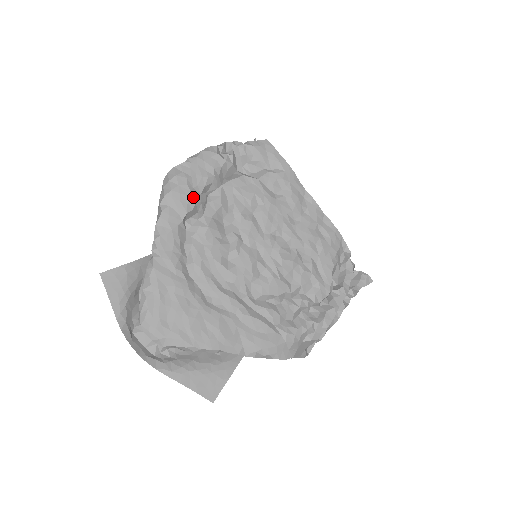
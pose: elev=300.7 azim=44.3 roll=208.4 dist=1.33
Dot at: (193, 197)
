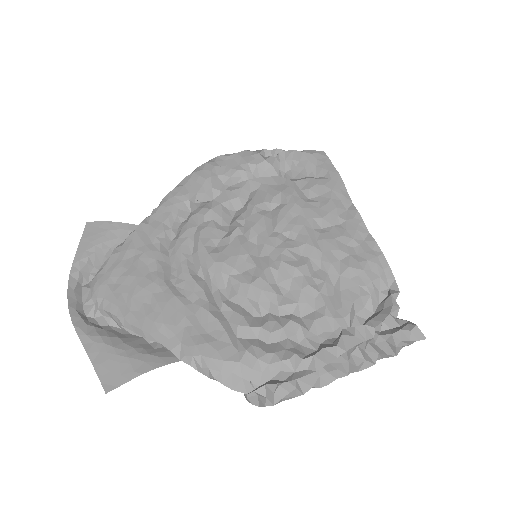
Dot at: (212, 182)
